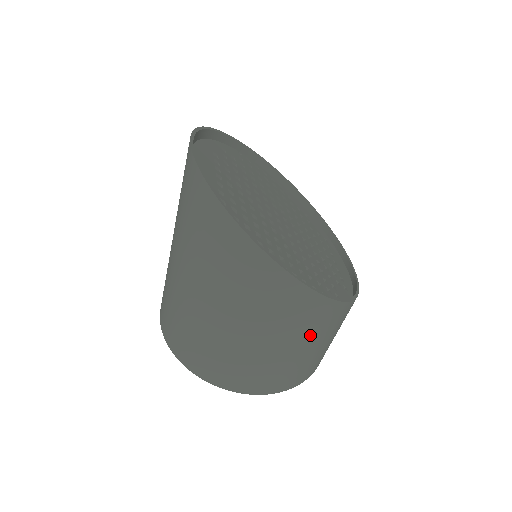
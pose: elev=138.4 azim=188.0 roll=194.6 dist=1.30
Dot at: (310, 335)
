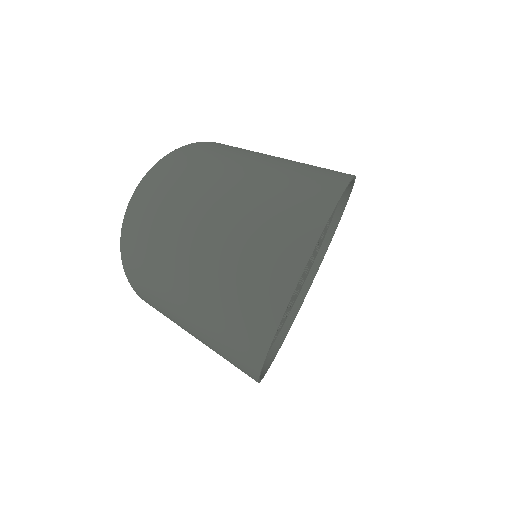
Dot at: occluded
